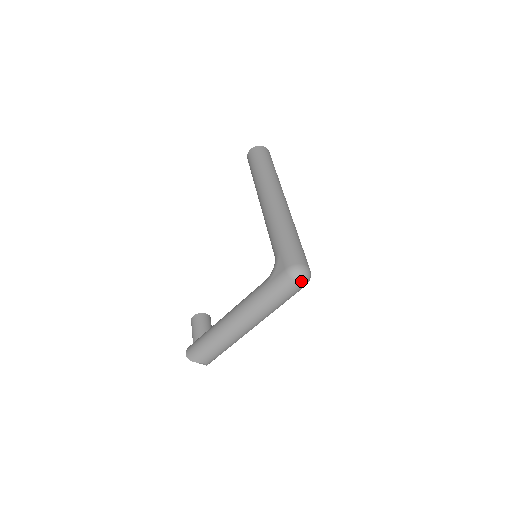
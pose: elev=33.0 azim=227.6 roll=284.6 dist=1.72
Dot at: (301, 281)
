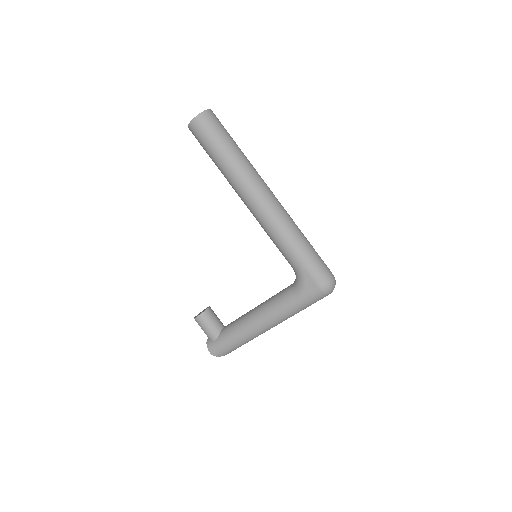
Dot at: (332, 291)
